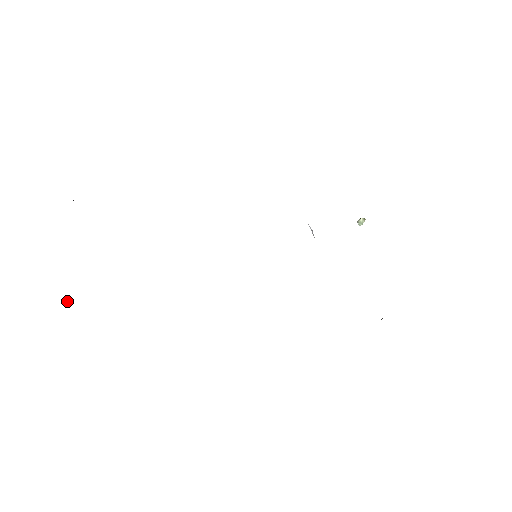
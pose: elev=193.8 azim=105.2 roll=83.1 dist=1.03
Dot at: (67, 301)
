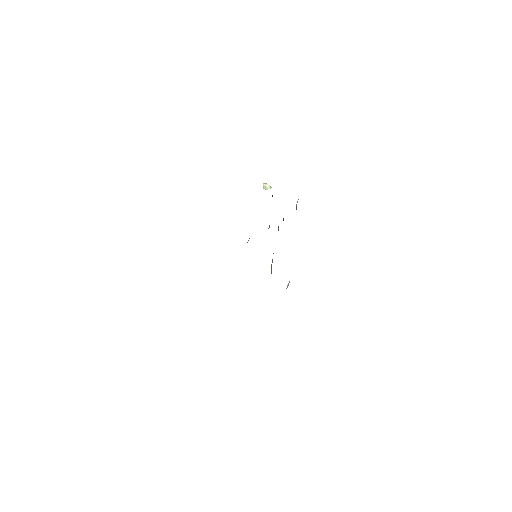
Dot at: occluded
